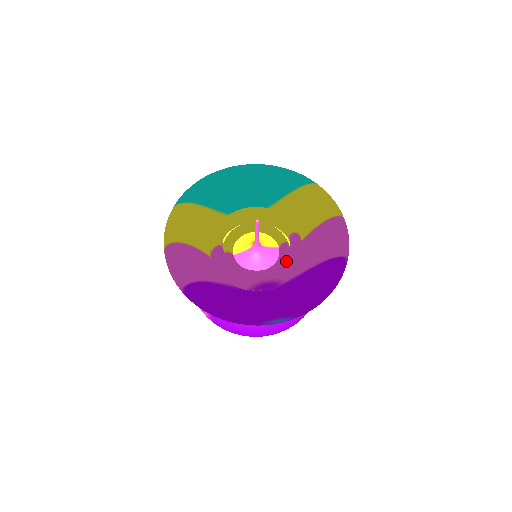
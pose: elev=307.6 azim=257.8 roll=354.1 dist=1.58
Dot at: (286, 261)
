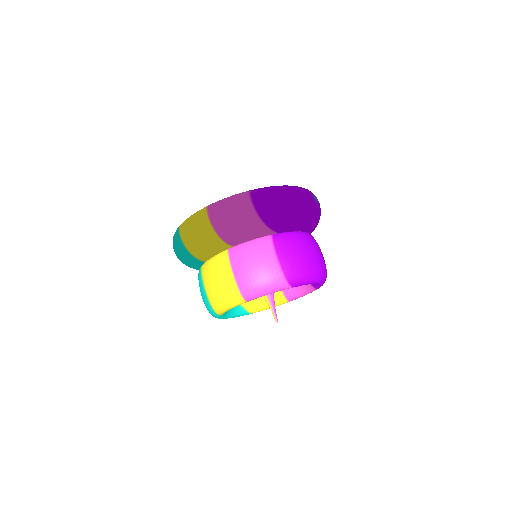
Dot at: occluded
